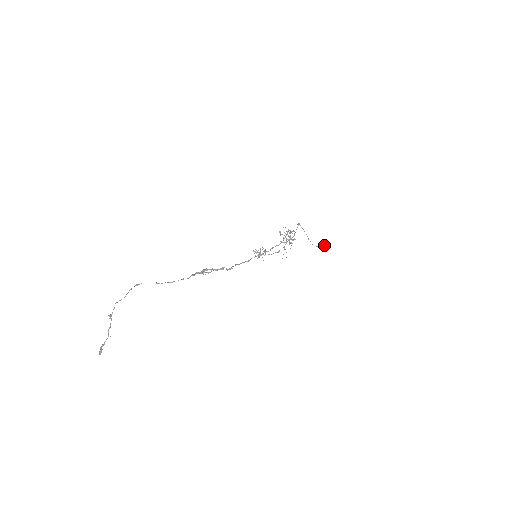
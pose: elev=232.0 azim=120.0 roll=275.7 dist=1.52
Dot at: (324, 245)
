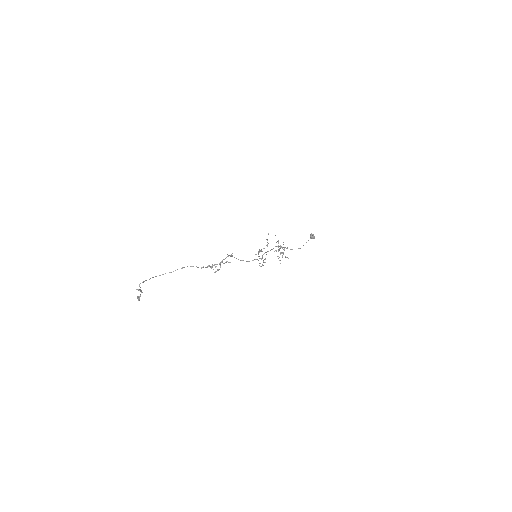
Dot at: occluded
